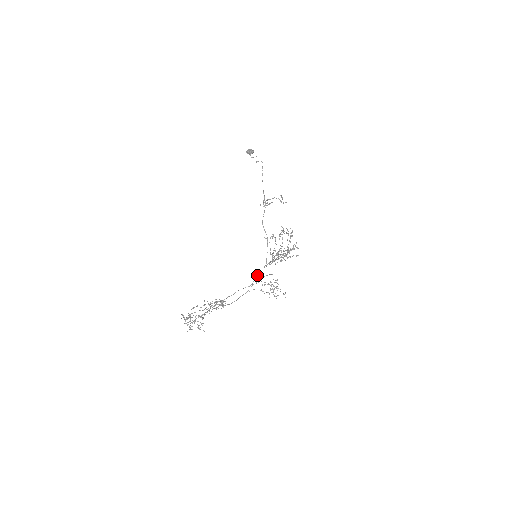
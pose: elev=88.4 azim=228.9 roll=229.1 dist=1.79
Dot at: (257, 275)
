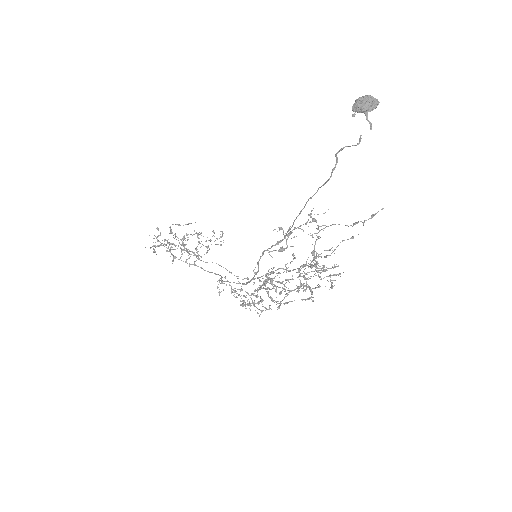
Dot at: (230, 282)
